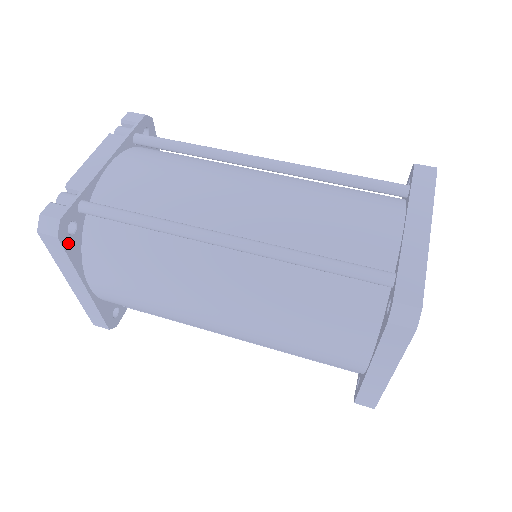
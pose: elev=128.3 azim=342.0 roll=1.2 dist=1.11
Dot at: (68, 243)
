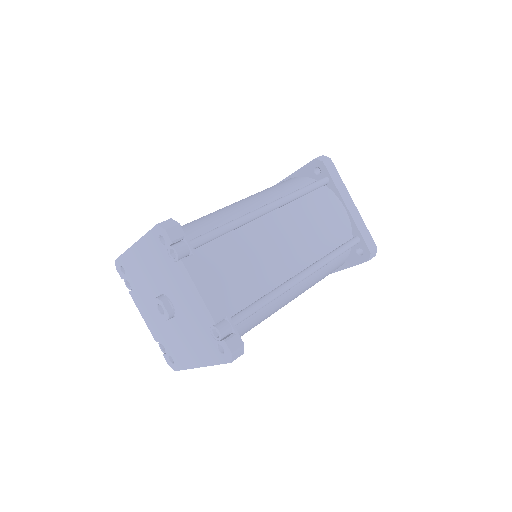
Dot at: occluded
